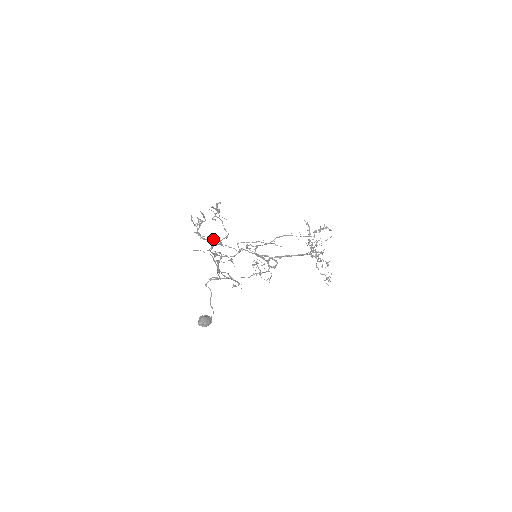
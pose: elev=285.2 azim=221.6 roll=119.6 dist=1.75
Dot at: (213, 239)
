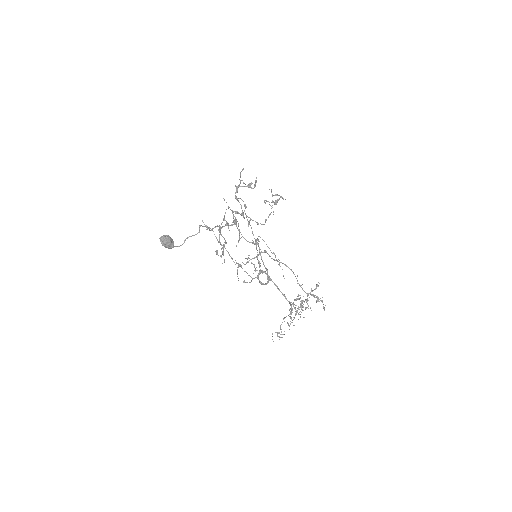
Dot at: occluded
